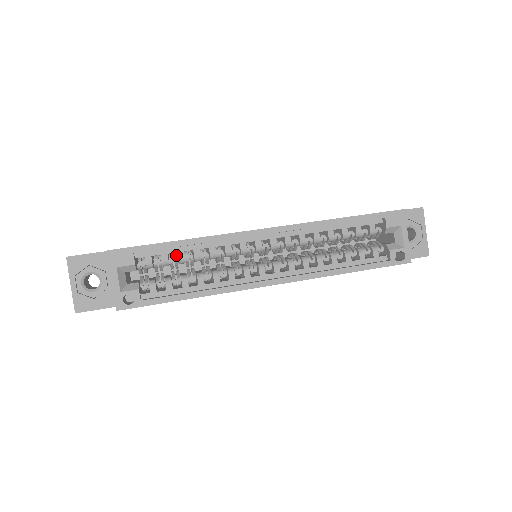
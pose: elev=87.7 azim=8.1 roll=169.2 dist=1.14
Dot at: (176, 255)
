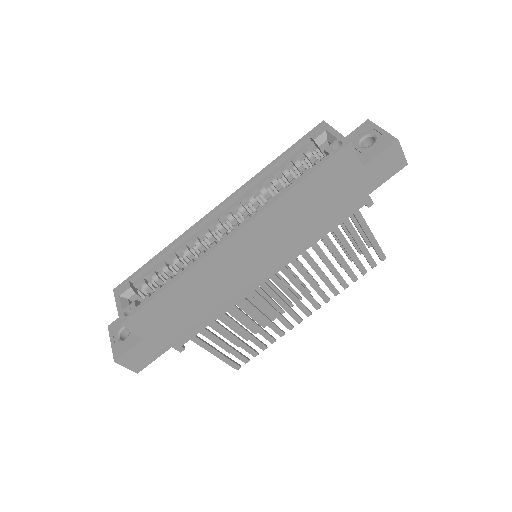
Dot at: occluded
